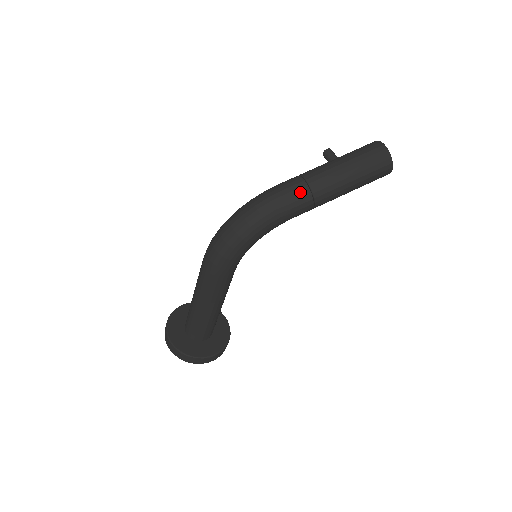
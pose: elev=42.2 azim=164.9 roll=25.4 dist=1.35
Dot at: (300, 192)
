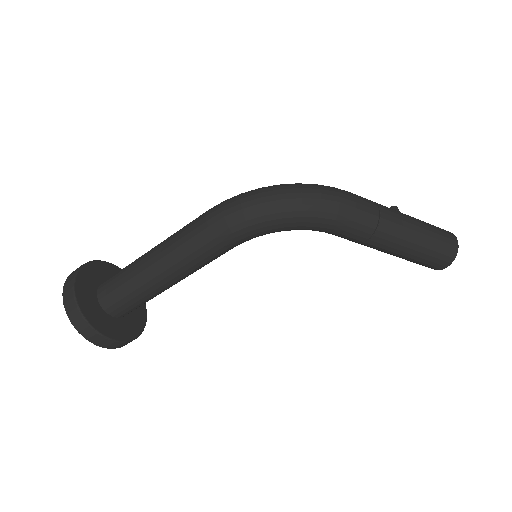
Dot at: (370, 212)
